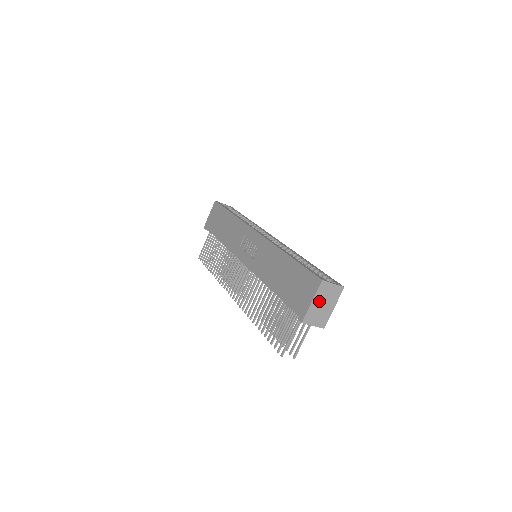
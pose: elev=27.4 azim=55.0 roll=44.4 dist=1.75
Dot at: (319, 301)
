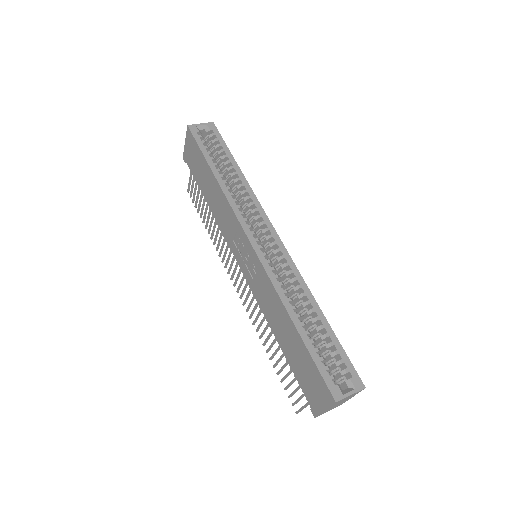
Dot at: (334, 405)
